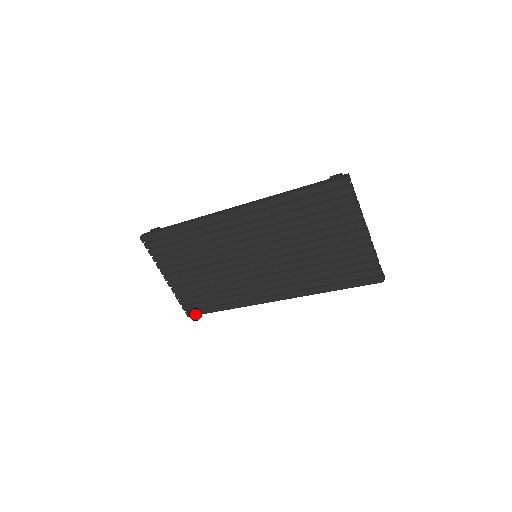
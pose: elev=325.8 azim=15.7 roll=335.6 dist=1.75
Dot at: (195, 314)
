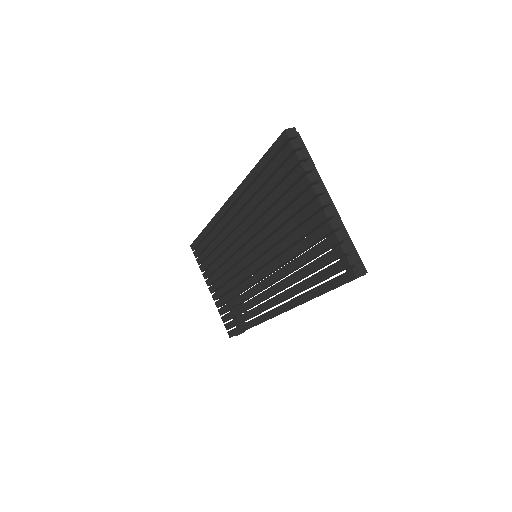
Dot at: (233, 334)
